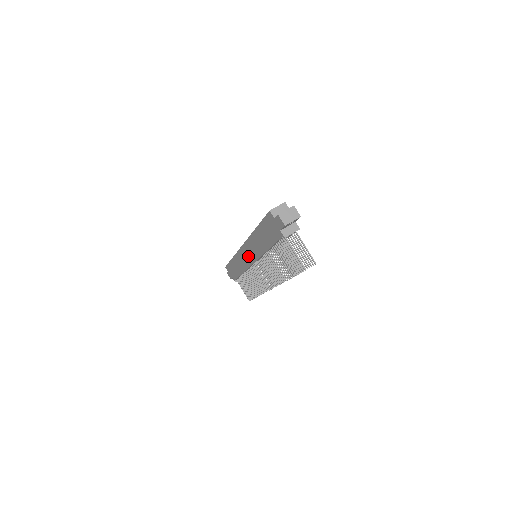
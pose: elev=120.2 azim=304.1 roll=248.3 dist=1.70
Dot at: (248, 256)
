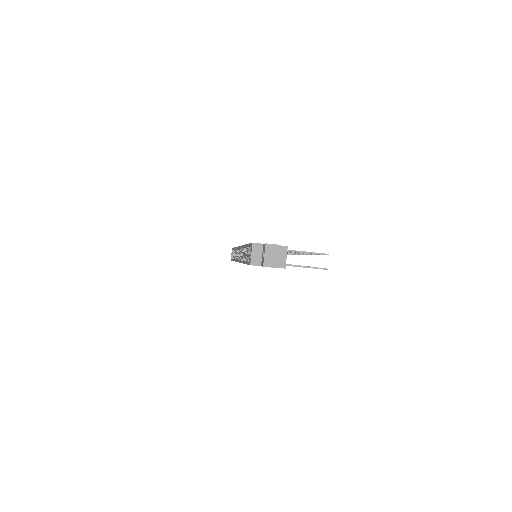
Dot at: occluded
